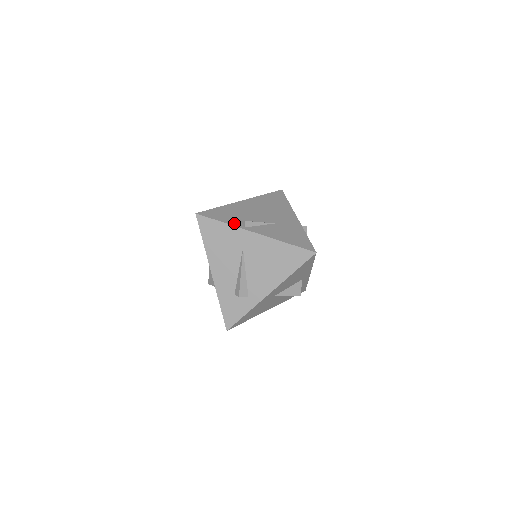
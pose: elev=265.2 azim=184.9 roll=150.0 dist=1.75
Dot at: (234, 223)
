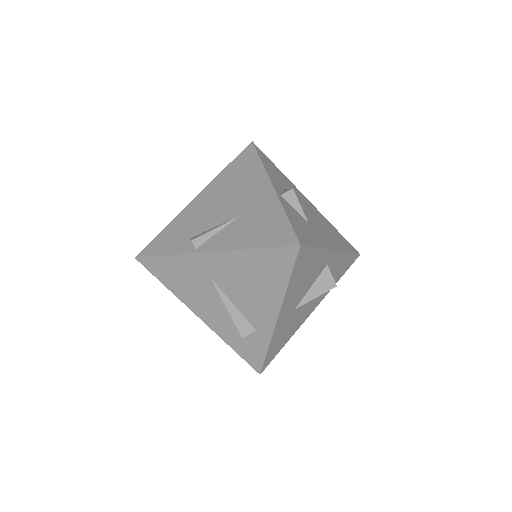
Dot at: (182, 249)
